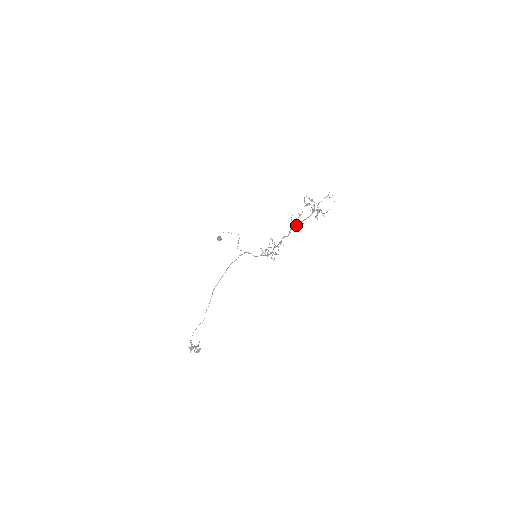
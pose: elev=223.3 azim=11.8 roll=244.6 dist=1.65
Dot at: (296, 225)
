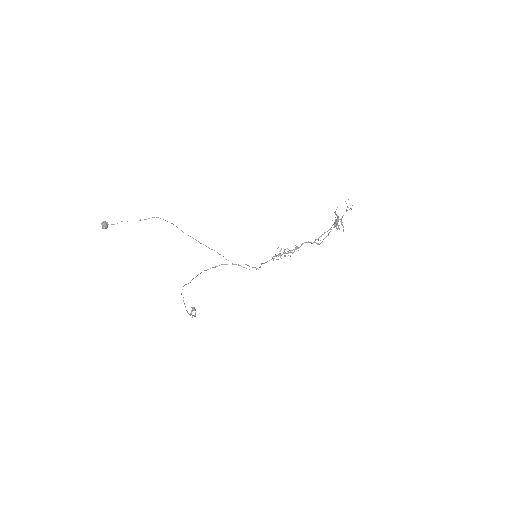
Dot at: occluded
